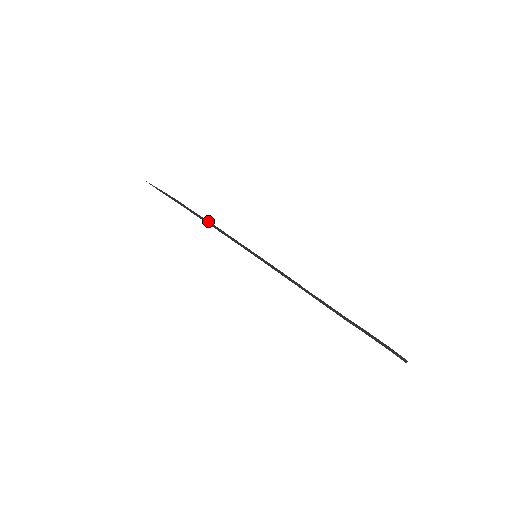
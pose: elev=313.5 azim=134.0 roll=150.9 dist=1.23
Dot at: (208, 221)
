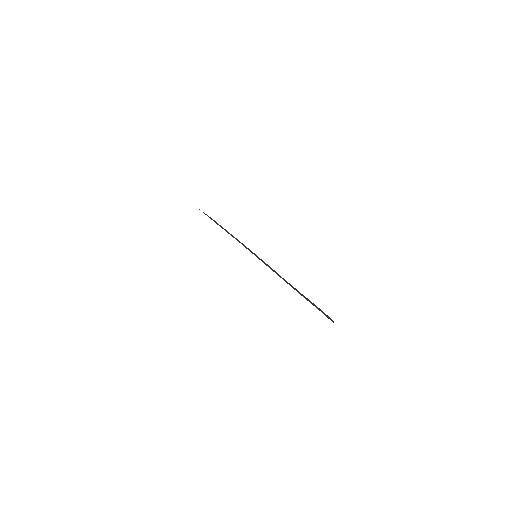
Dot at: (231, 234)
